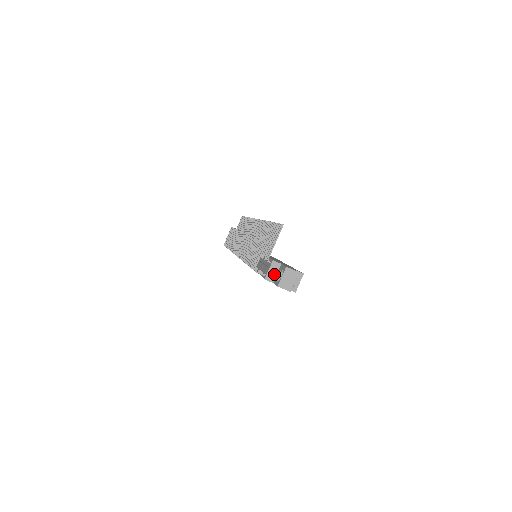
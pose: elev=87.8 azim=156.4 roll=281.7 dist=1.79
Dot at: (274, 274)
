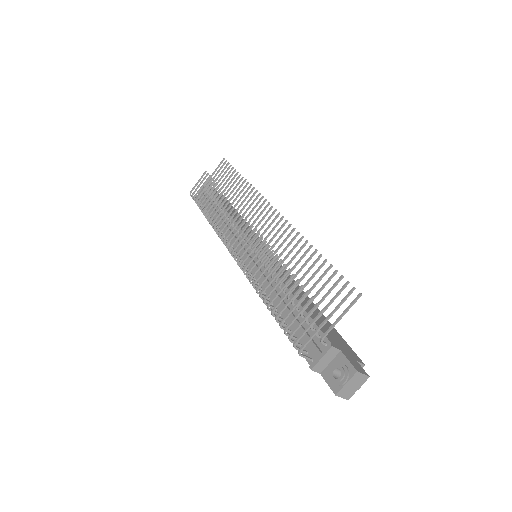
Dot at: (326, 363)
